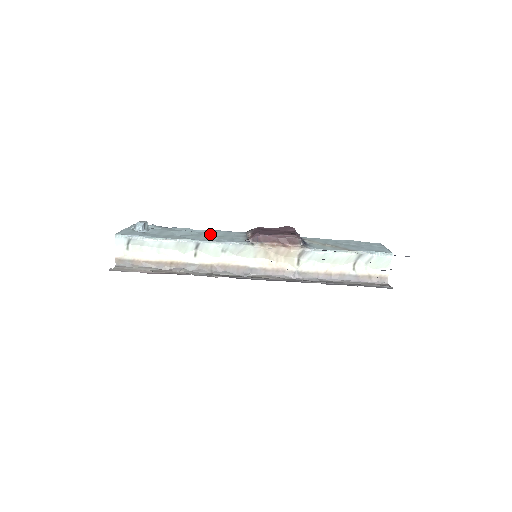
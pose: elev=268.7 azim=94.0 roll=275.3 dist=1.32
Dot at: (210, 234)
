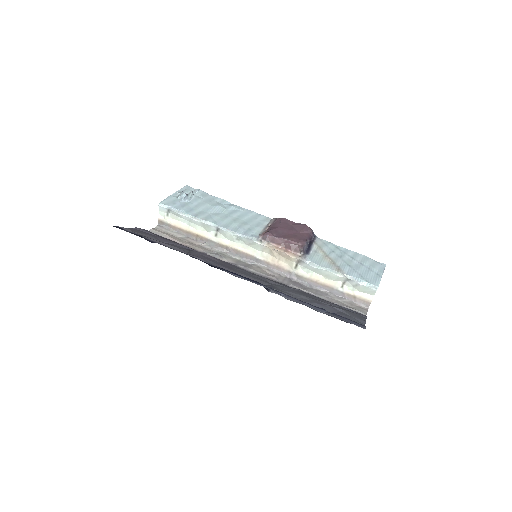
Dot at: (238, 216)
